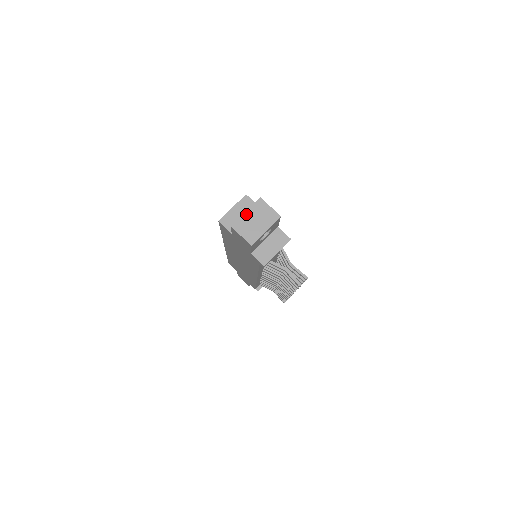
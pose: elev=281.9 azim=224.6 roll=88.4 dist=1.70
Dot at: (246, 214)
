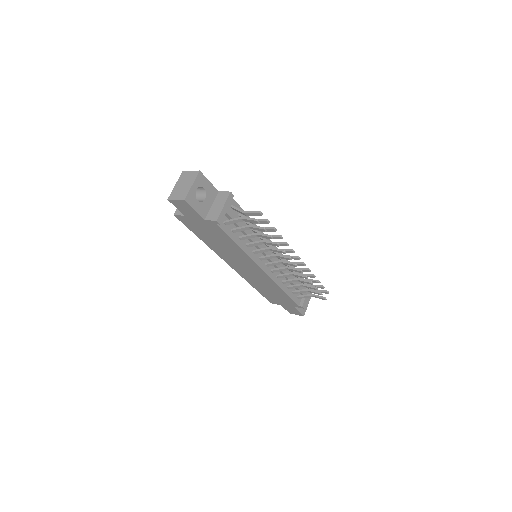
Dot at: (176, 186)
